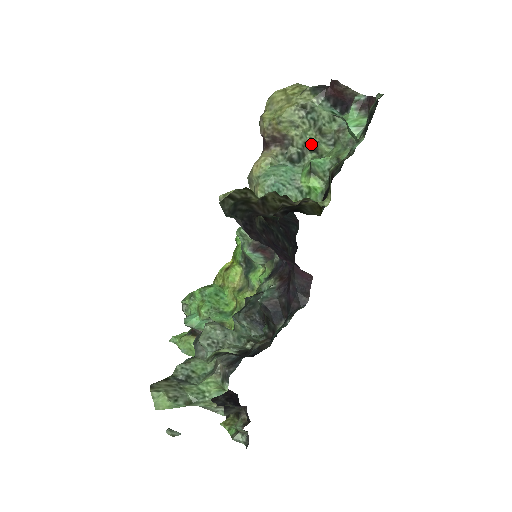
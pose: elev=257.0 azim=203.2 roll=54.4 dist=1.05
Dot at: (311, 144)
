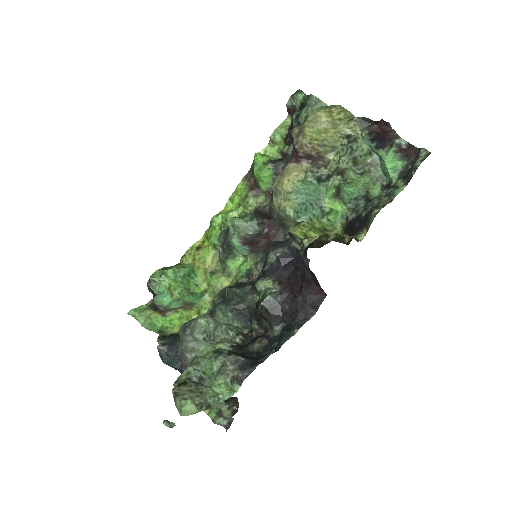
Dot at: (341, 169)
